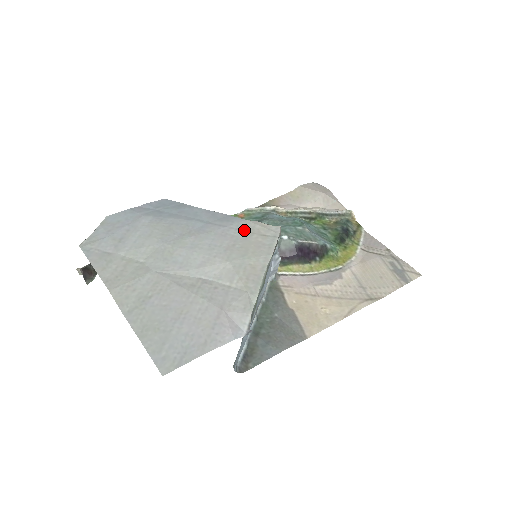
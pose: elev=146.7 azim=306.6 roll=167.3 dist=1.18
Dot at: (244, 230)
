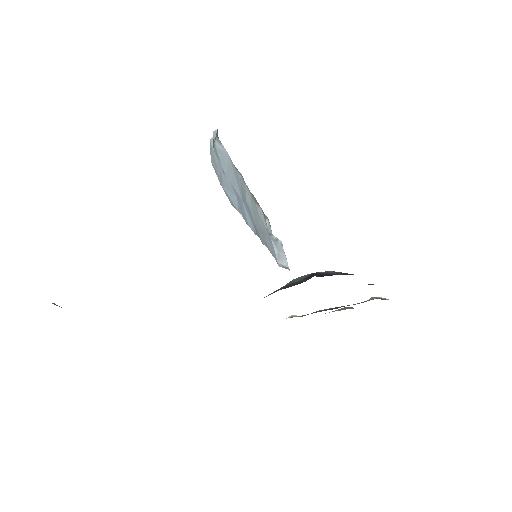
Dot at: occluded
